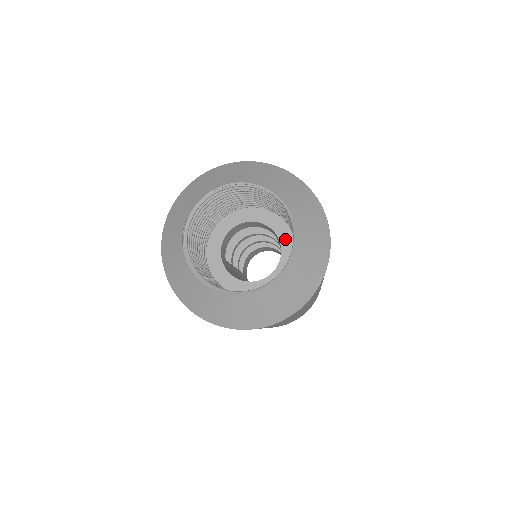
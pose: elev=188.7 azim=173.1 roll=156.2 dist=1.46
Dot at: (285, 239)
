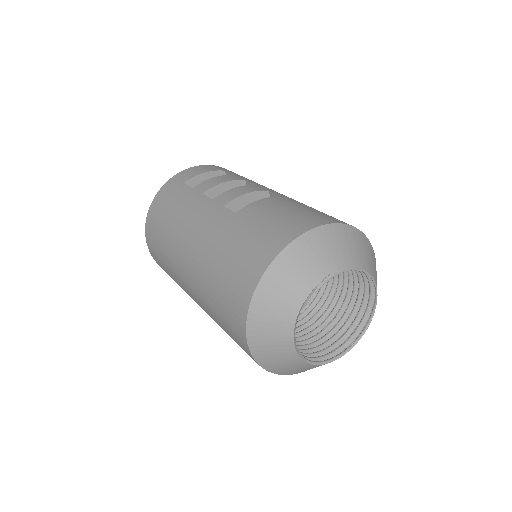
Dot at: occluded
